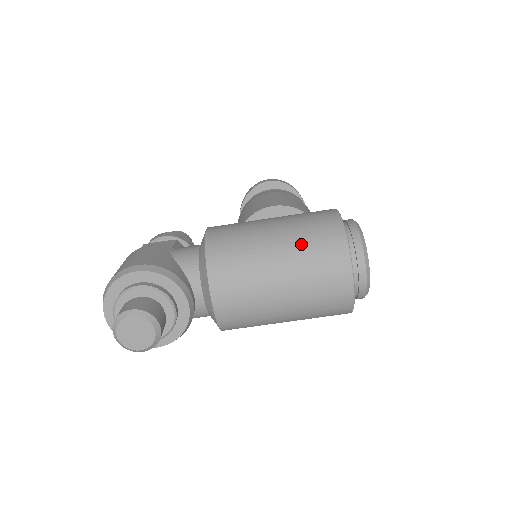
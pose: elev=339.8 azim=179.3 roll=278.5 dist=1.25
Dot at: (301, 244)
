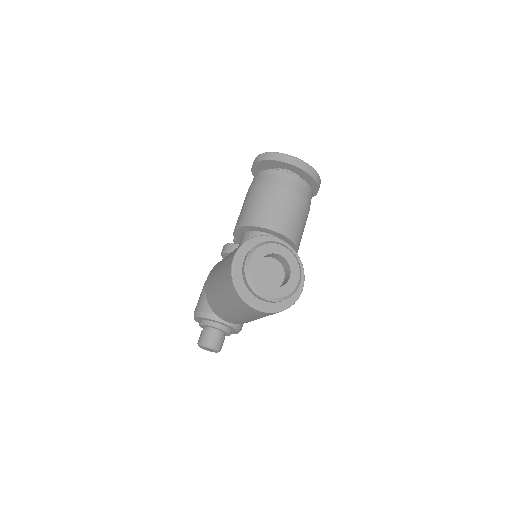
Dot at: (225, 295)
